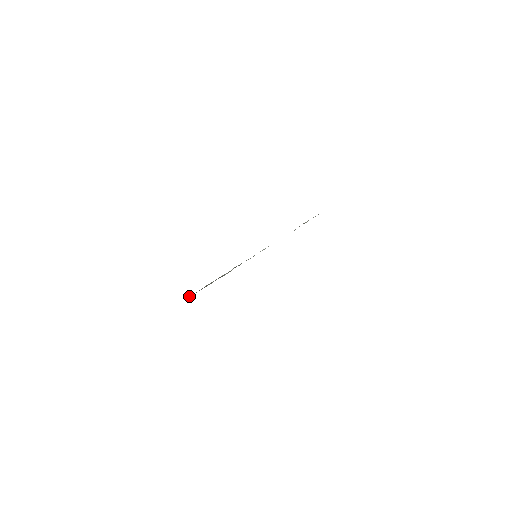
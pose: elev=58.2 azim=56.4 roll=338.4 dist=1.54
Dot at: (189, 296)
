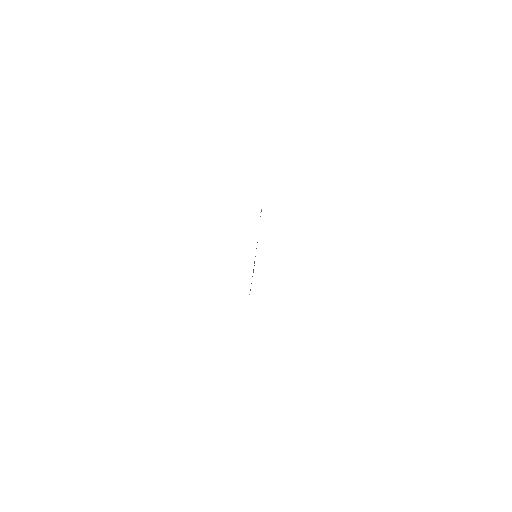
Dot at: occluded
